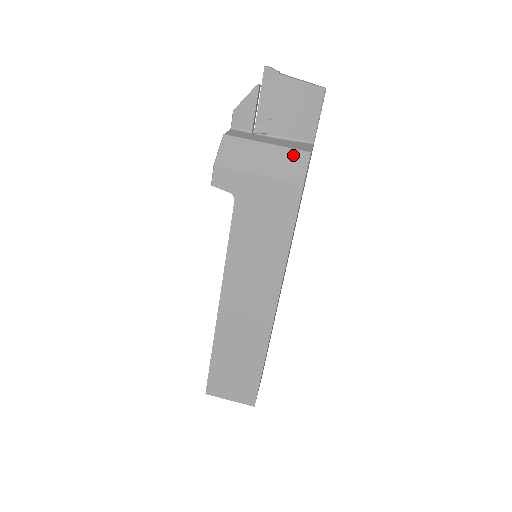
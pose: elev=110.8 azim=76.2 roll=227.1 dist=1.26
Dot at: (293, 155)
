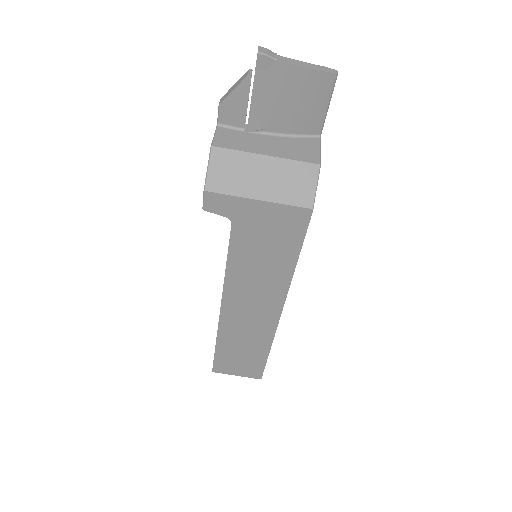
Dot at: (299, 170)
